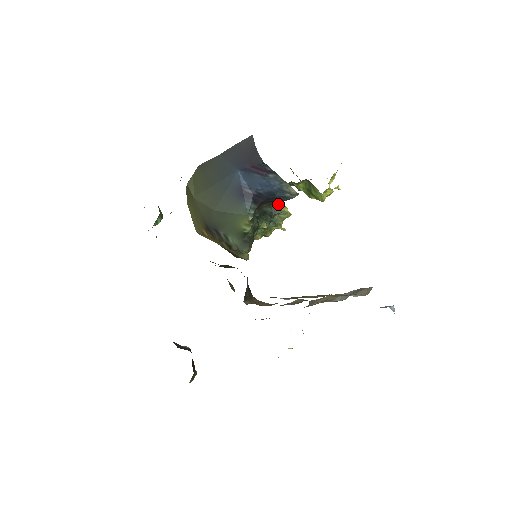
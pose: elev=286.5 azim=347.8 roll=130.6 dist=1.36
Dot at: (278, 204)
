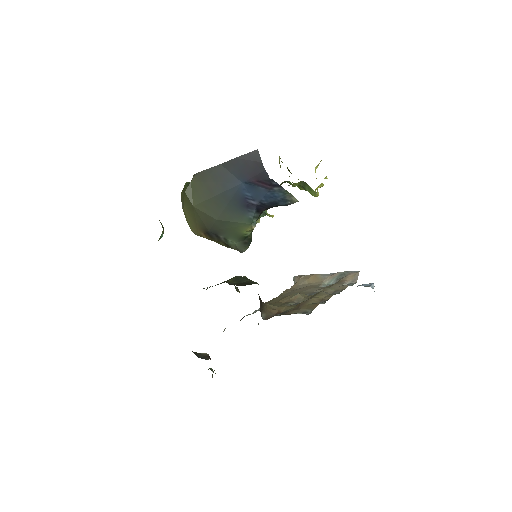
Dot at: occluded
